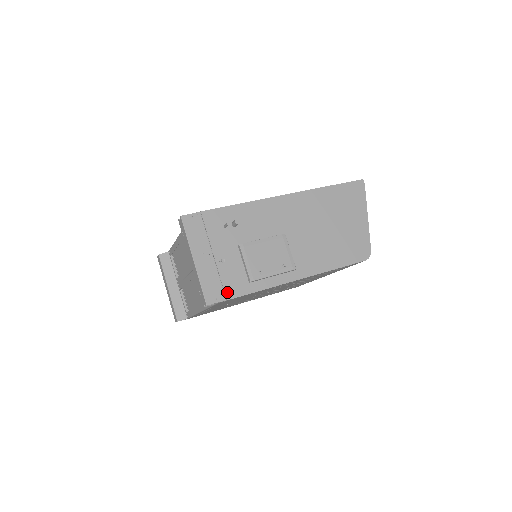
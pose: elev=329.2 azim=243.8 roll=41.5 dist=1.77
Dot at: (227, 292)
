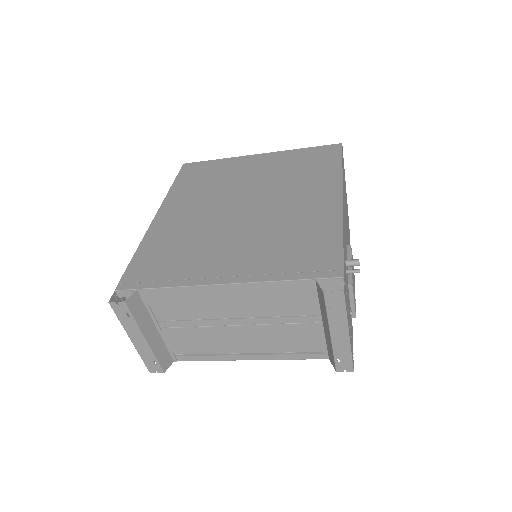
Dot at: (352, 343)
